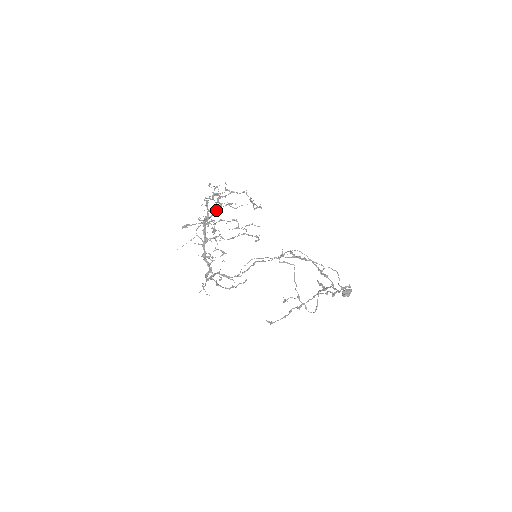
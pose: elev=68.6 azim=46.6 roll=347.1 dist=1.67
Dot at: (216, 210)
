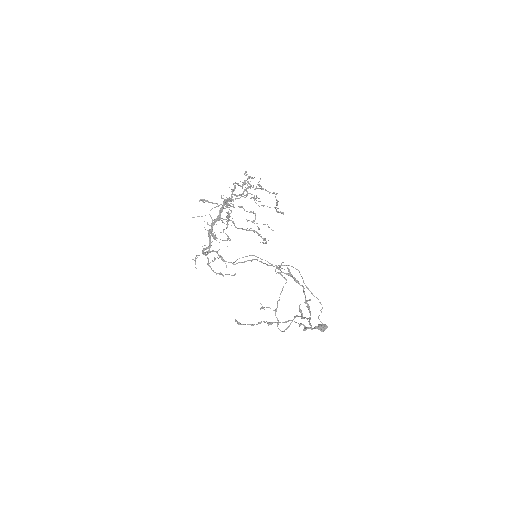
Dot at: occluded
